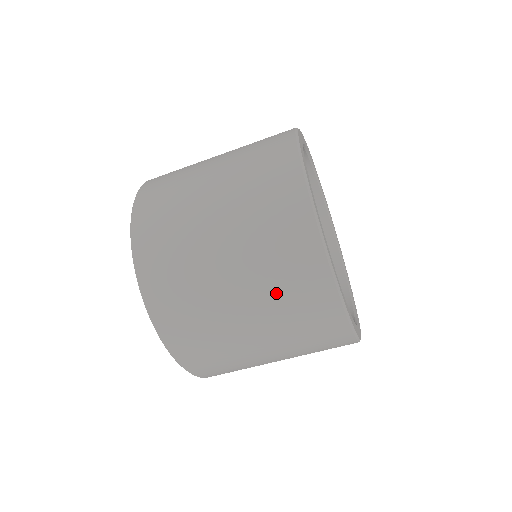
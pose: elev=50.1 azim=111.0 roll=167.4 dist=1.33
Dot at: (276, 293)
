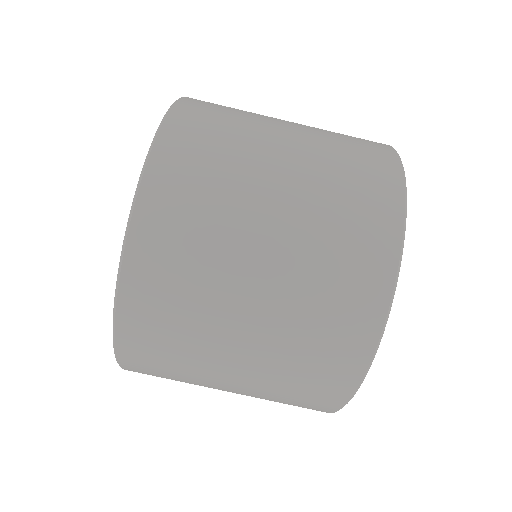
Dot at: (332, 182)
